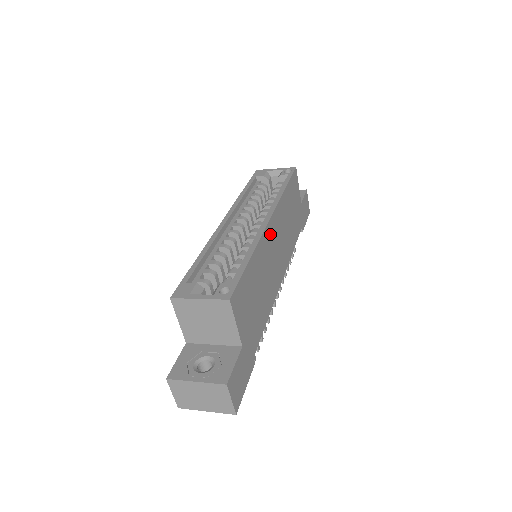
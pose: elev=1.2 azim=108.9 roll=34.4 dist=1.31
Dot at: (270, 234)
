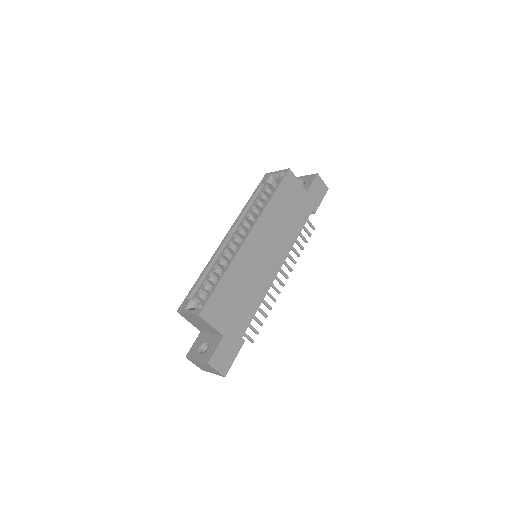
Dot at: (250, 247)
